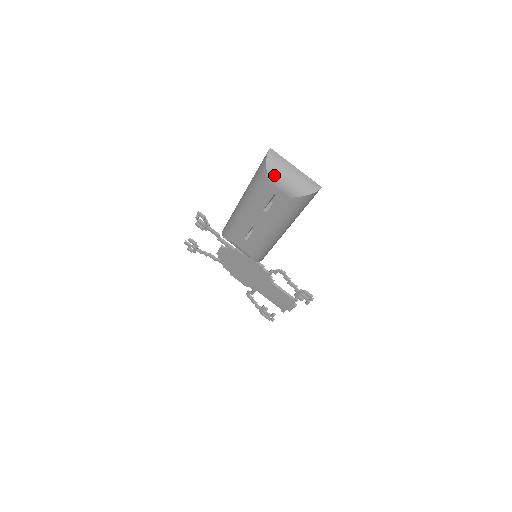
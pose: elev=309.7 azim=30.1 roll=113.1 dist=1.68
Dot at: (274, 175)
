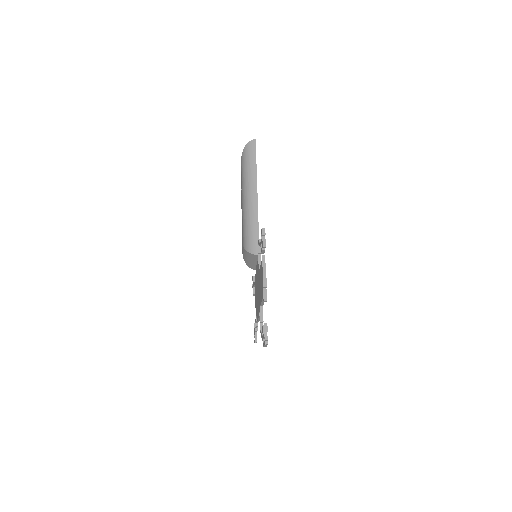
Dot at: occluded
